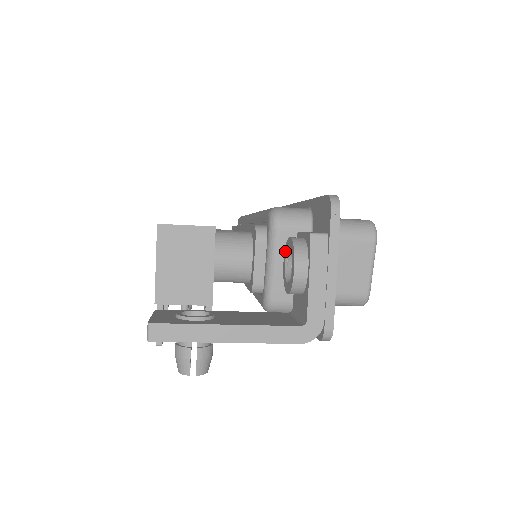
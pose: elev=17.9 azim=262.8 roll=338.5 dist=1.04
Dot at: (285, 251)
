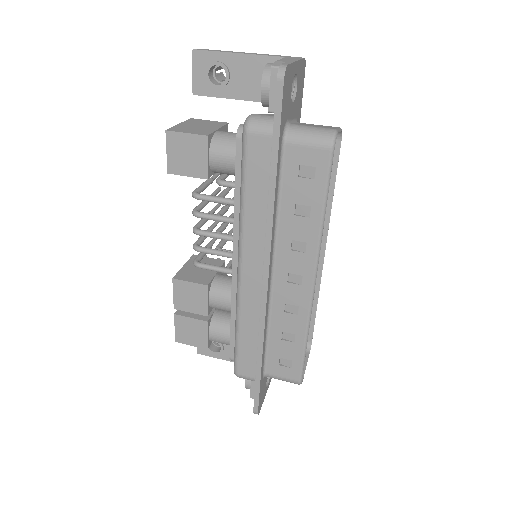
Dot at: occluded
